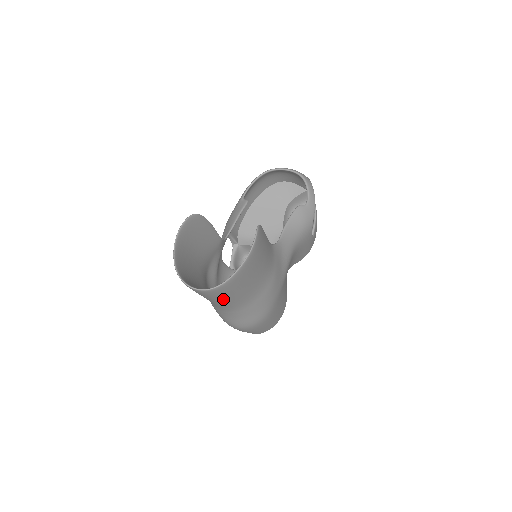
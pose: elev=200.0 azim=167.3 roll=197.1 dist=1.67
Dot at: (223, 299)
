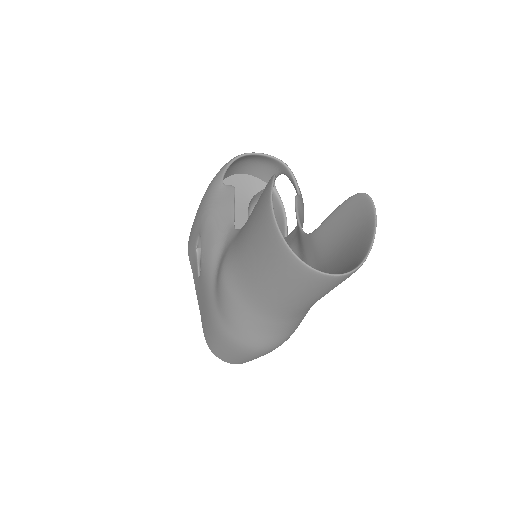
Dot at: (322, 295)
